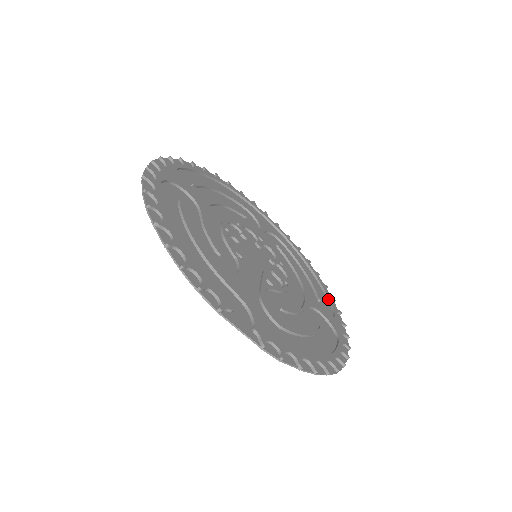
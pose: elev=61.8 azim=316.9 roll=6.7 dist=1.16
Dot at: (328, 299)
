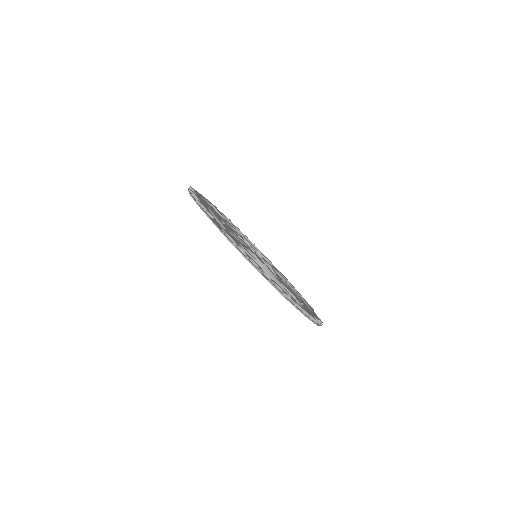
Dot at: occluded
